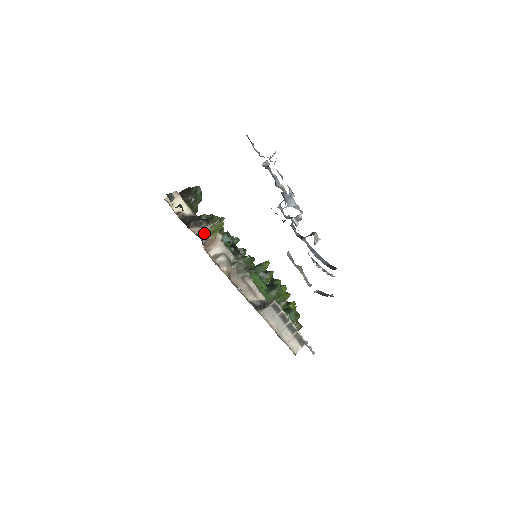
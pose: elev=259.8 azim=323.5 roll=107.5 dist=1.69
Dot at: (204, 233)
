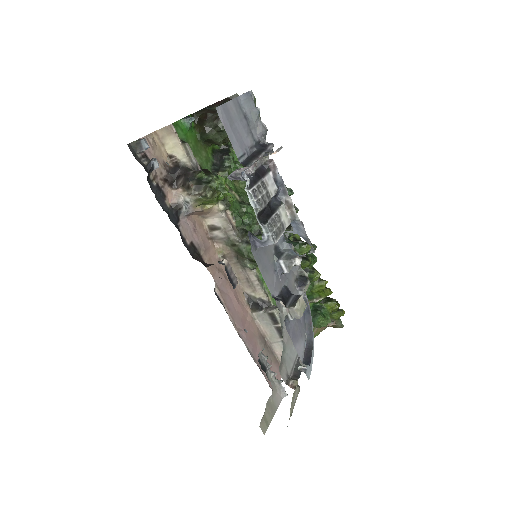
Dot at: (186, 204)
